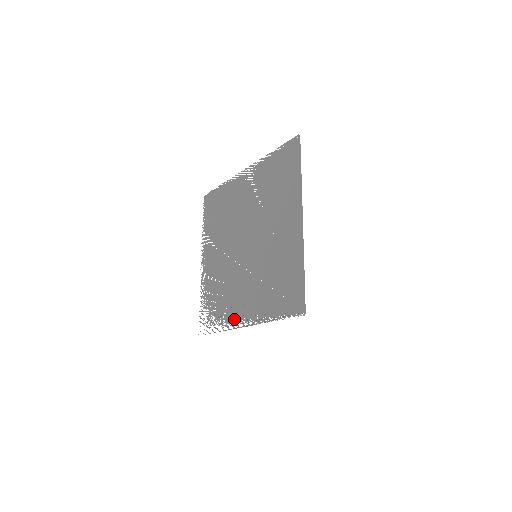
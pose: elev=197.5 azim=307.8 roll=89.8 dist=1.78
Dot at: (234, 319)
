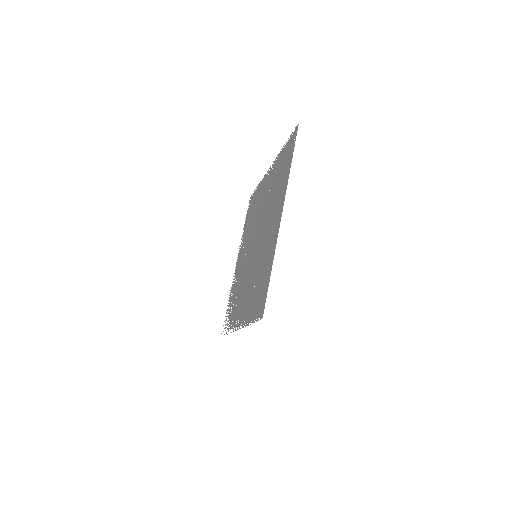
Dot at: (235, 321)
